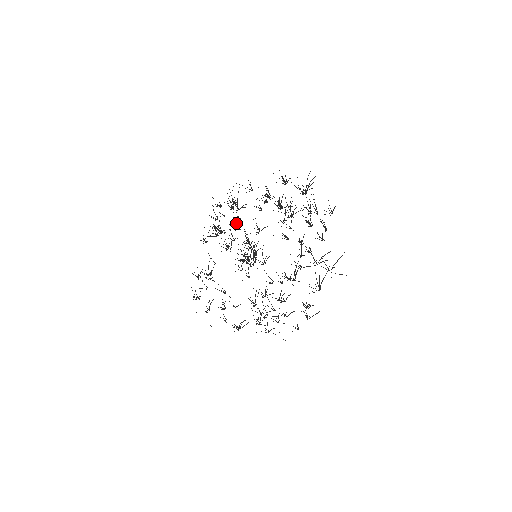
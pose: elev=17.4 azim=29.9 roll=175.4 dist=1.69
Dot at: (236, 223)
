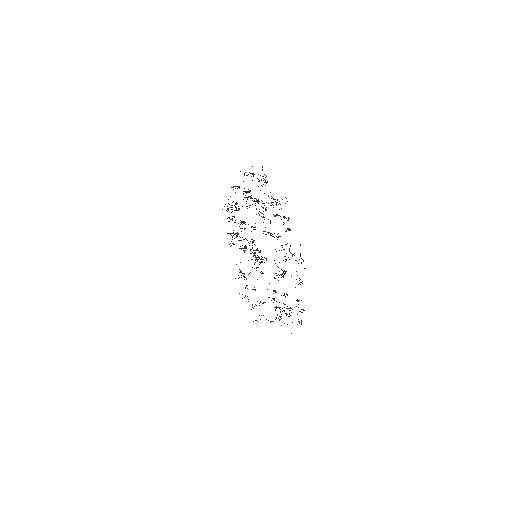
Dot at: occluded
